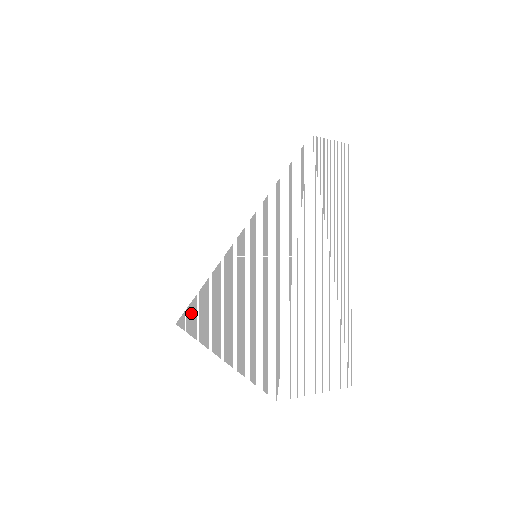
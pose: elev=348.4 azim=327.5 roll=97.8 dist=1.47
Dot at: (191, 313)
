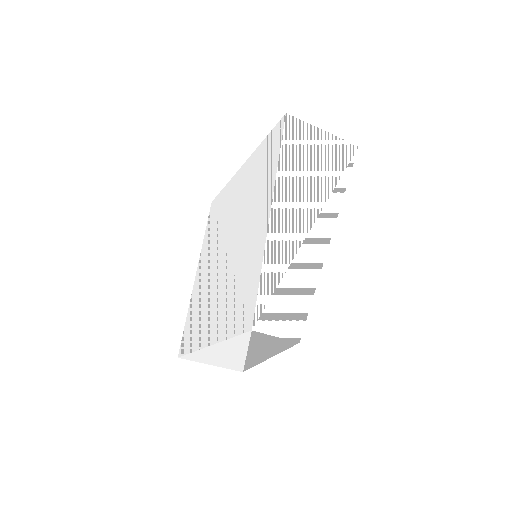
Dot at: (212, 221)
